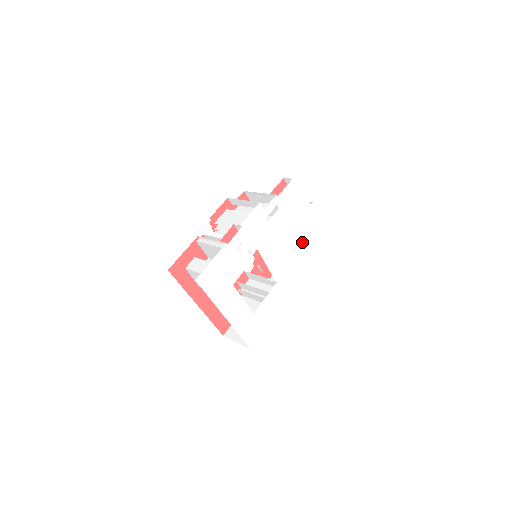
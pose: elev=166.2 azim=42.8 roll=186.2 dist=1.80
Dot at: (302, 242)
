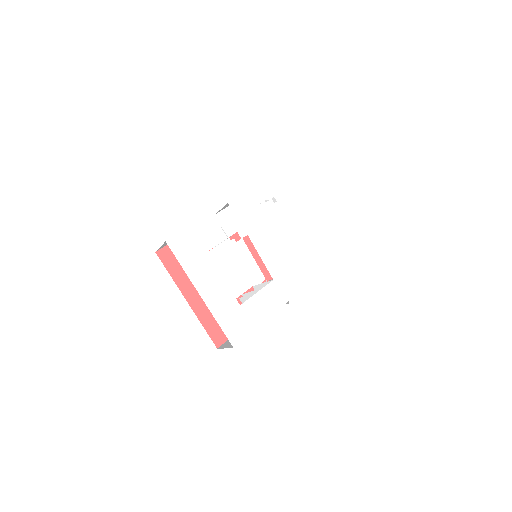
Dot at: (310, 246)
